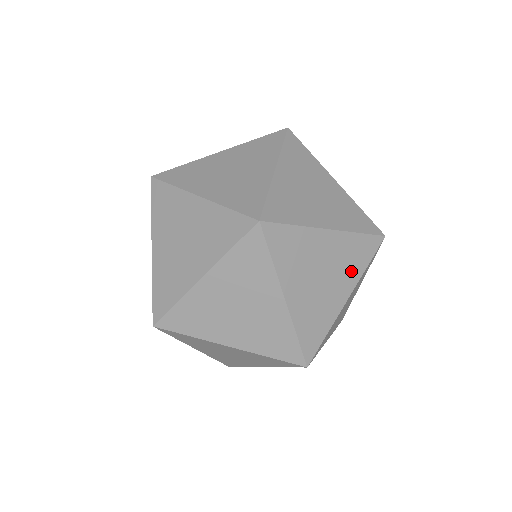
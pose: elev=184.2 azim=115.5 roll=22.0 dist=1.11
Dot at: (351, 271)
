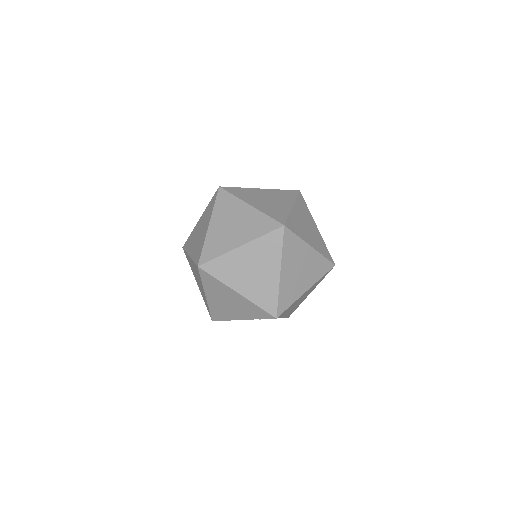
Dot at: (314, 275)
